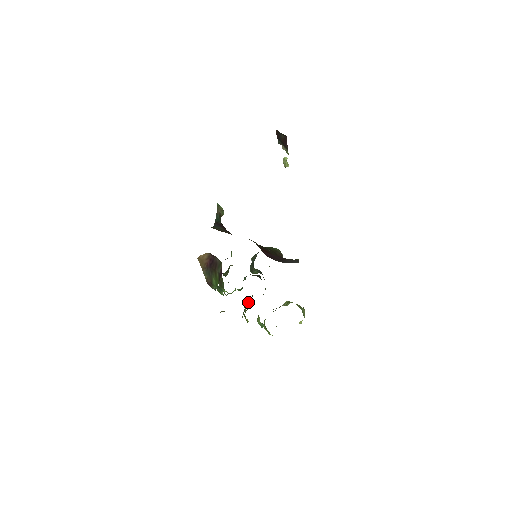
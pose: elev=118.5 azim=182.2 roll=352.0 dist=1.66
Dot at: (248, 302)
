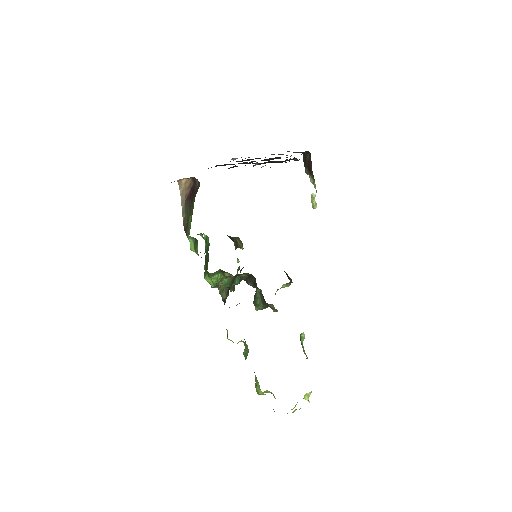
Dot at: occluded
